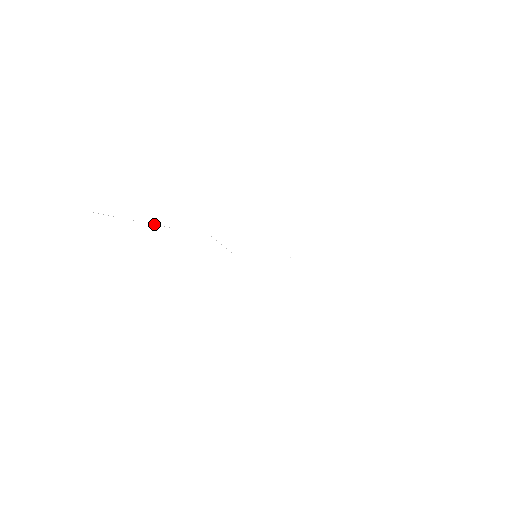
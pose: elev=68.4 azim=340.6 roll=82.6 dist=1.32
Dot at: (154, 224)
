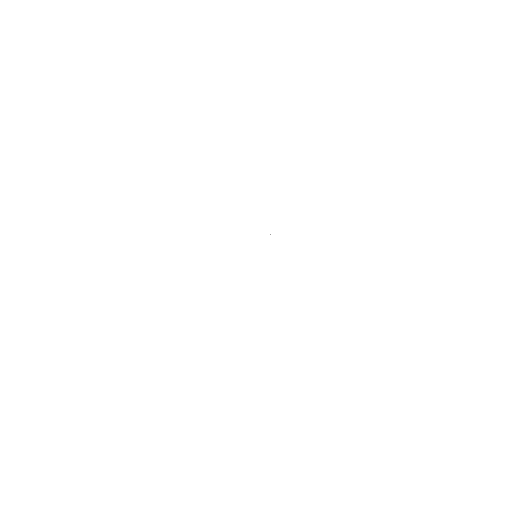
Dot at: occluded
